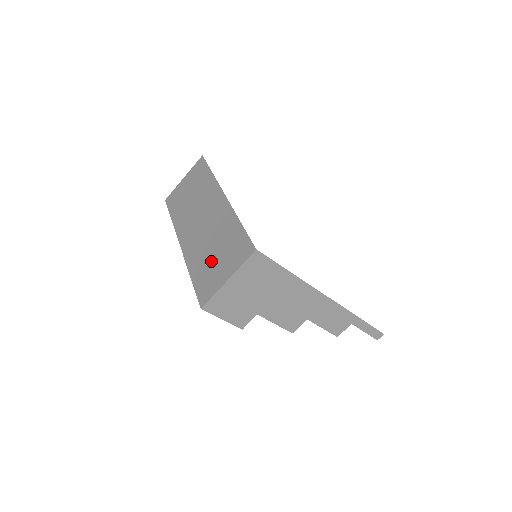
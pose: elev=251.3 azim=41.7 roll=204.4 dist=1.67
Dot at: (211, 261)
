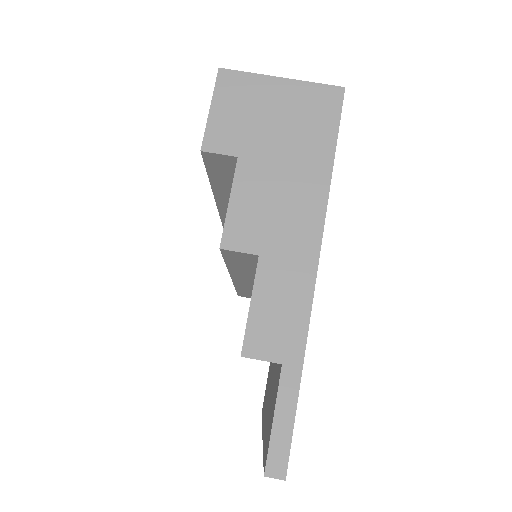
Dot at: occluded
